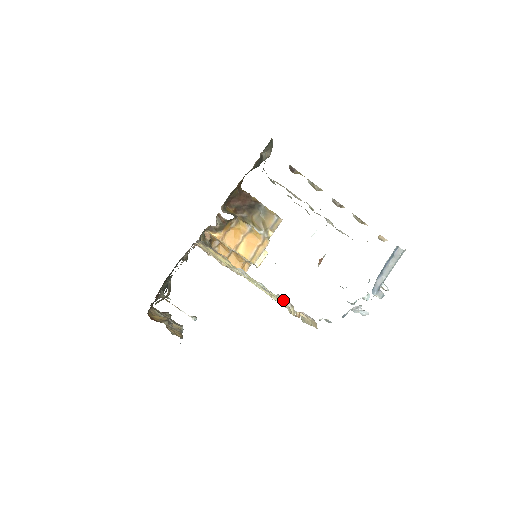
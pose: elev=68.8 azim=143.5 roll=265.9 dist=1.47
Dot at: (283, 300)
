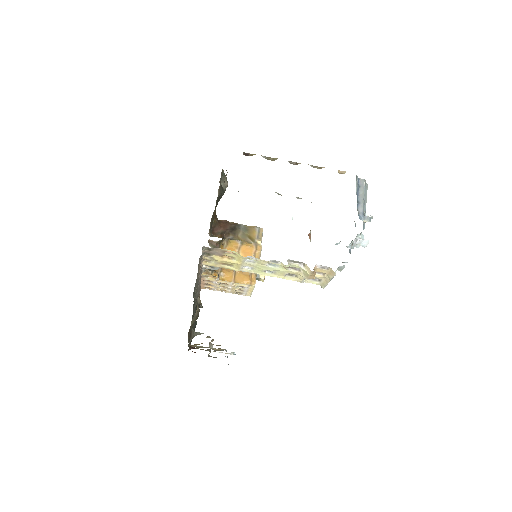
Dot at: (295, 266)
